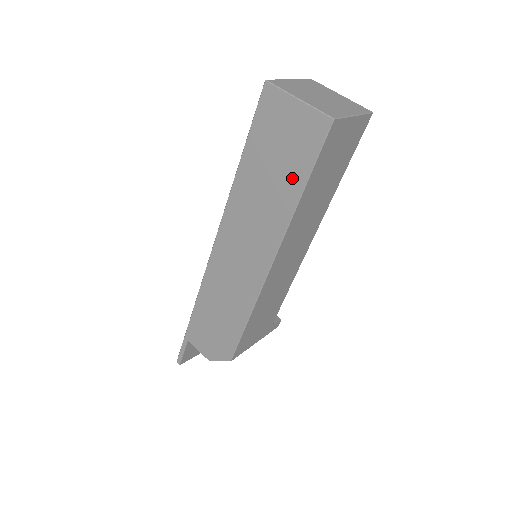
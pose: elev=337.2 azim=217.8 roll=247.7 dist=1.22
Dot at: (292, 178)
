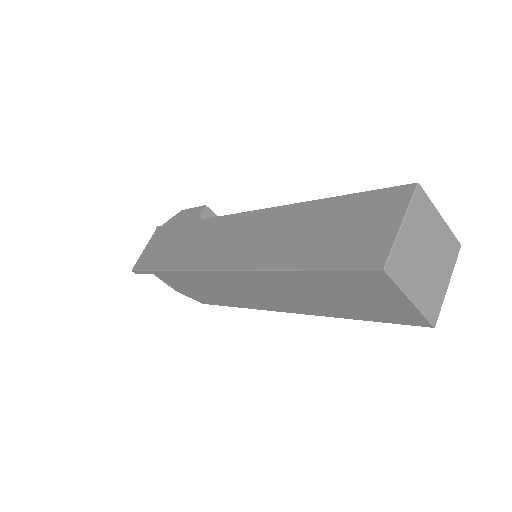
Dot at: (353, 312)
